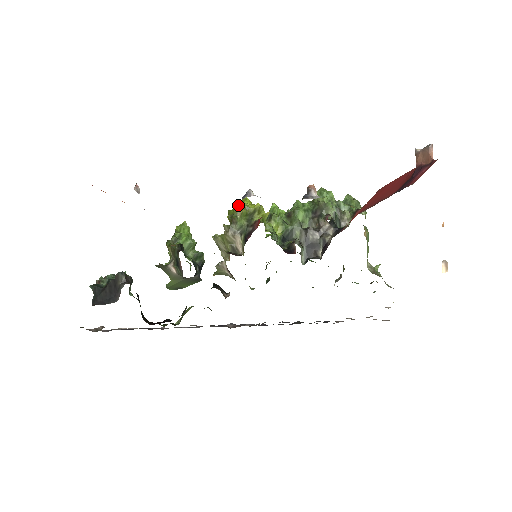
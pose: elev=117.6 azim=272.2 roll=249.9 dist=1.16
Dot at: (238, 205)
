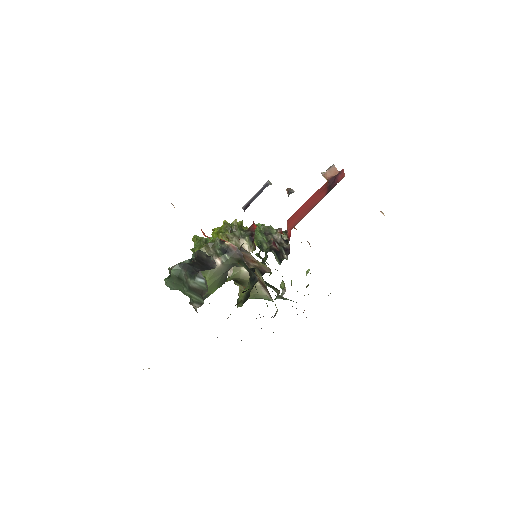
Dot at: (226, 223)
